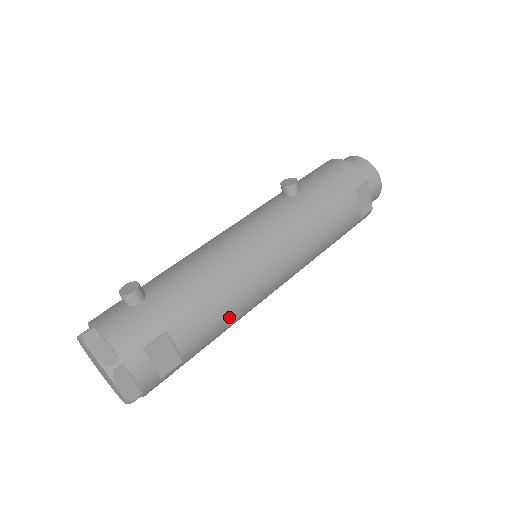
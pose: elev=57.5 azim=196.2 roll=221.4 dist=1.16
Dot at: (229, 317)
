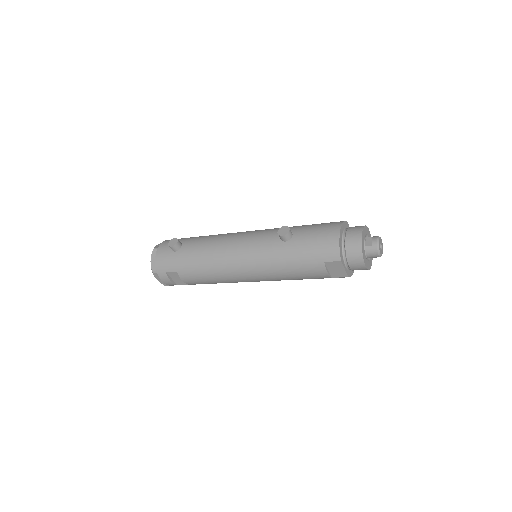
Dot at: (213, 282)
